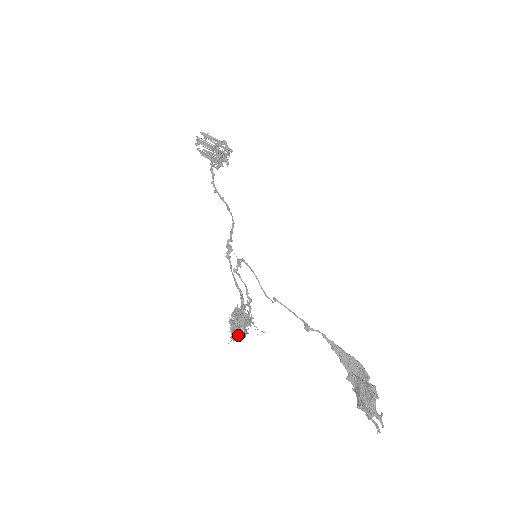
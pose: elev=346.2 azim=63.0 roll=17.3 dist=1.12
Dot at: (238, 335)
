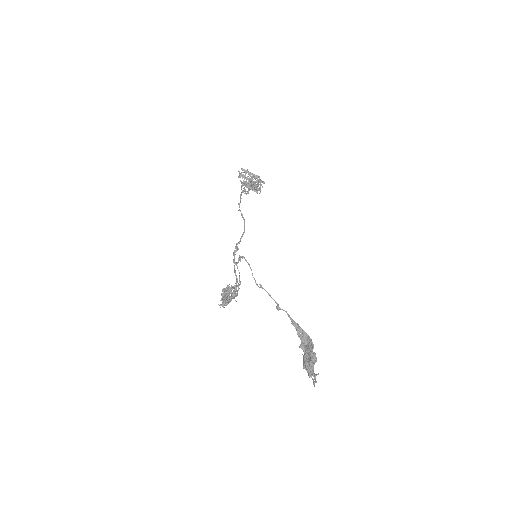
Dot at: (223, 303)
